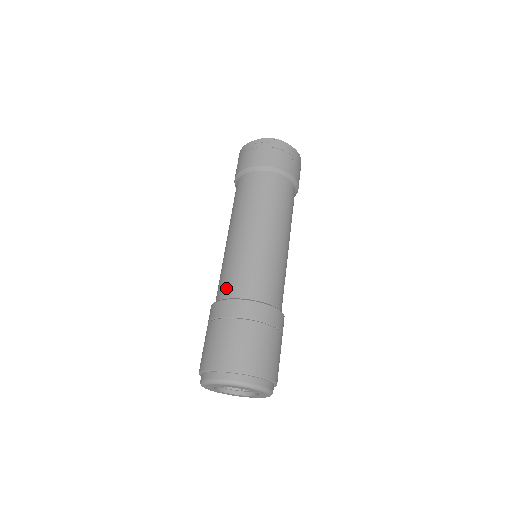
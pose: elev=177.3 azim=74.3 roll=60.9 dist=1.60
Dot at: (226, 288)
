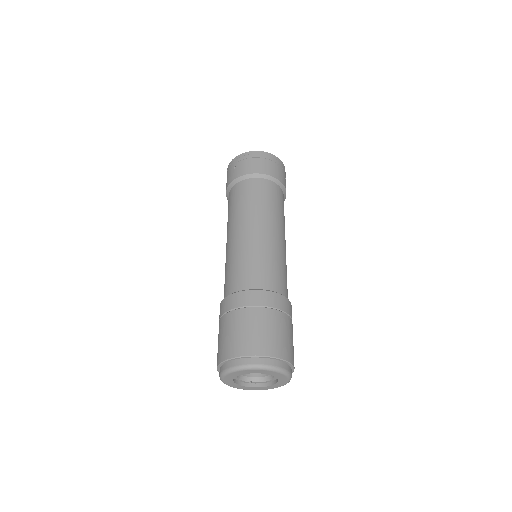
Dot at: (249, 279)
